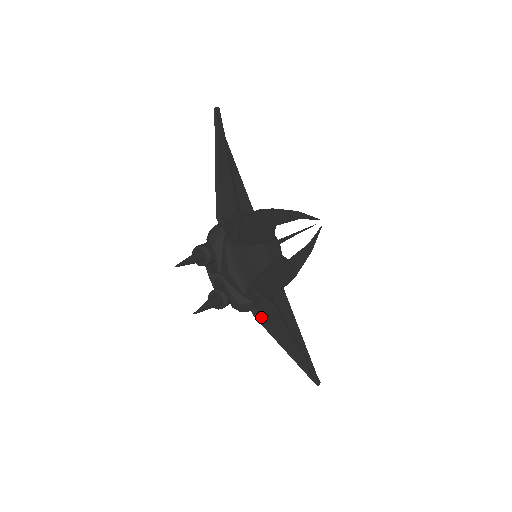
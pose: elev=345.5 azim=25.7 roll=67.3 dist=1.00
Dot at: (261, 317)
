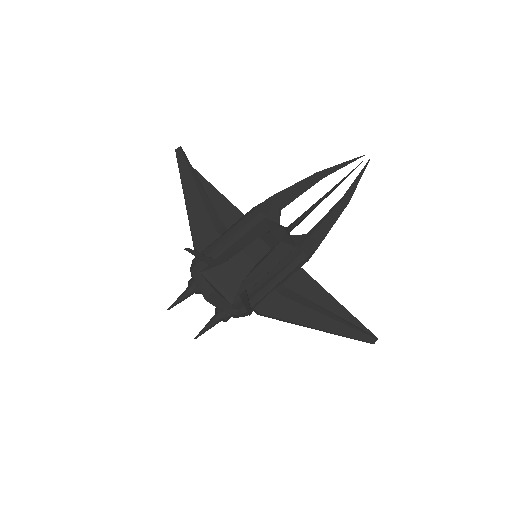
Dot at: (264, 314)
